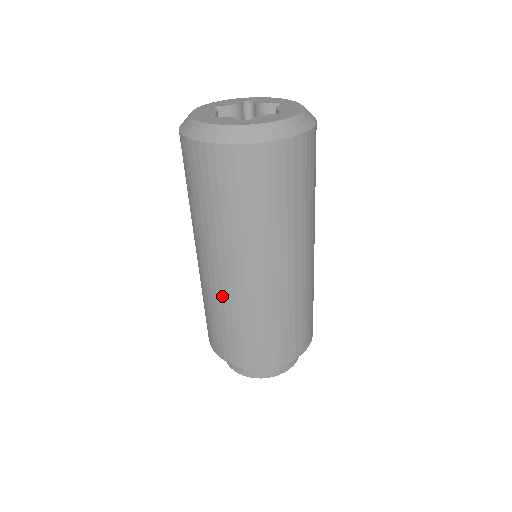
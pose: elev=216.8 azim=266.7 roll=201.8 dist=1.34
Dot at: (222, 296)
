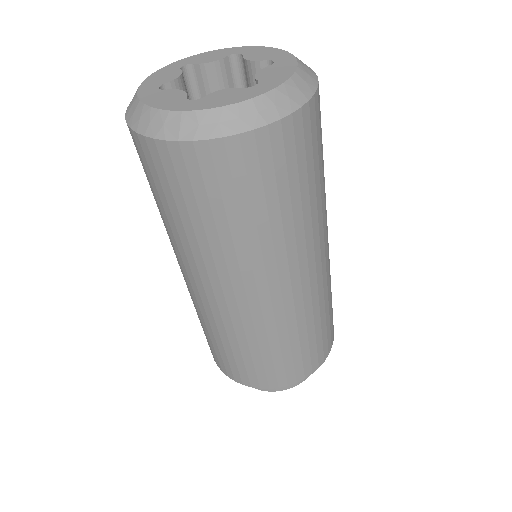
Dot at: (199, 307)
